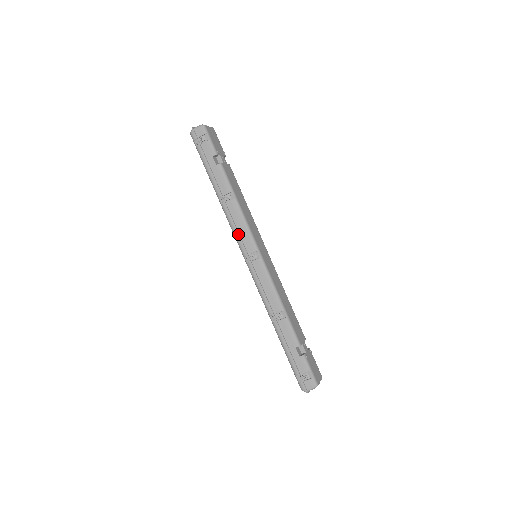
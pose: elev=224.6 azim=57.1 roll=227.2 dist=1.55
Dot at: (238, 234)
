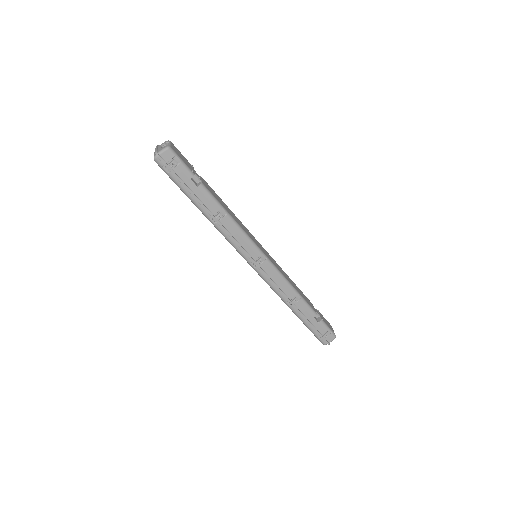
Dot at: (240, 246)
